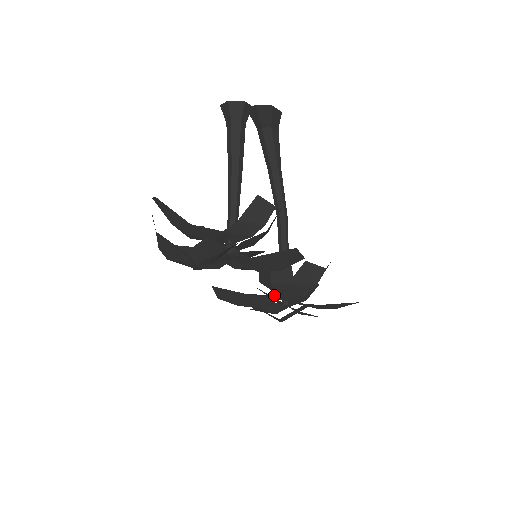
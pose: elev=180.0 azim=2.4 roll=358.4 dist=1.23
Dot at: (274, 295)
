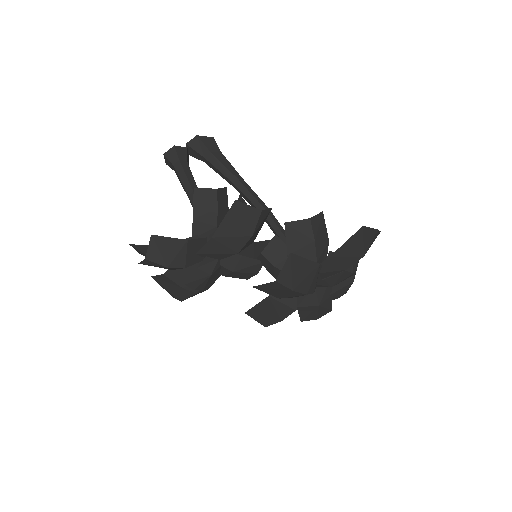
Dot at: occluded
